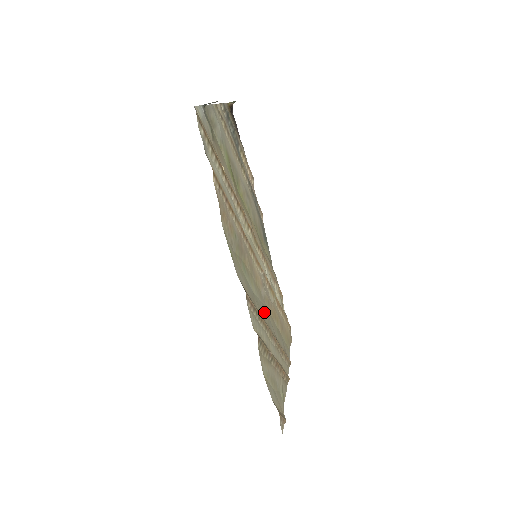
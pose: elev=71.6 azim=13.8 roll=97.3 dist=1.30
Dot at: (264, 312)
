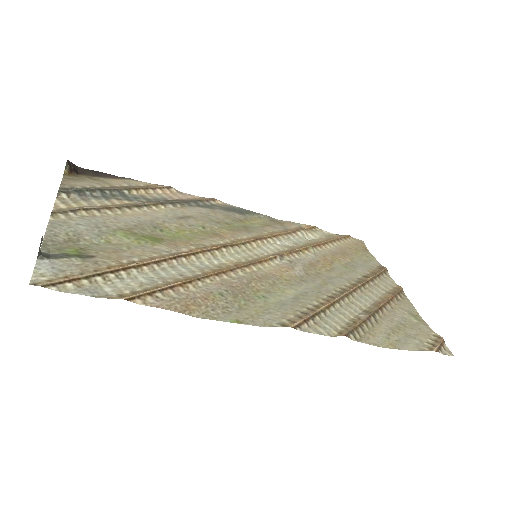
Dot at: (320, 287)
